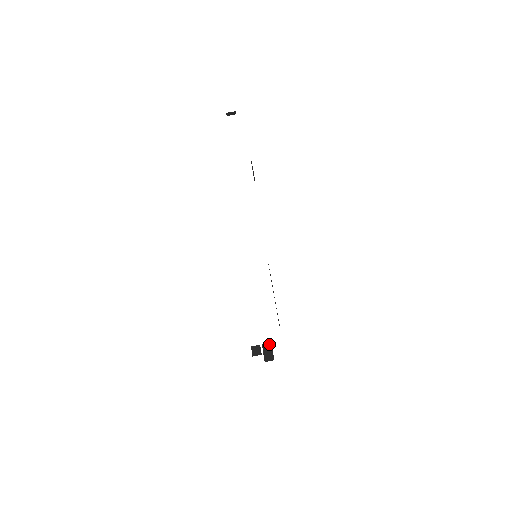
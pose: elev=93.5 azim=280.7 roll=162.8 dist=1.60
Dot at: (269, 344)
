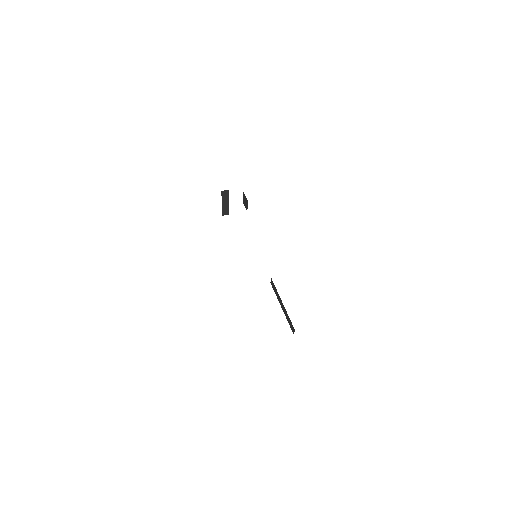
Dot at: occluded
